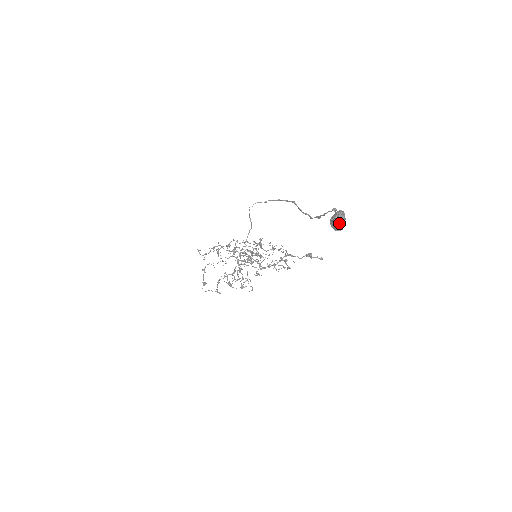
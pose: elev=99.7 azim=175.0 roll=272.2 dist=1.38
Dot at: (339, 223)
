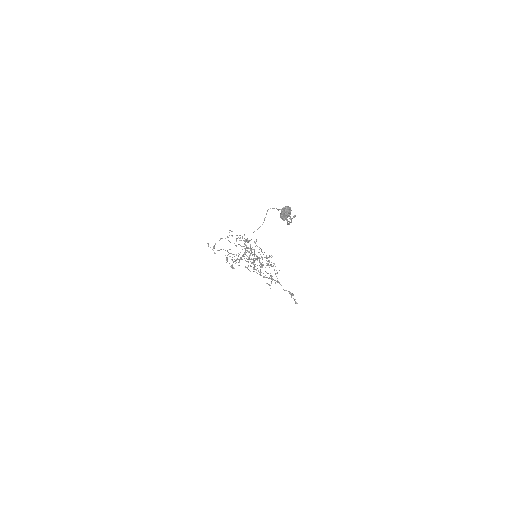
Dot at: (283, 212)
